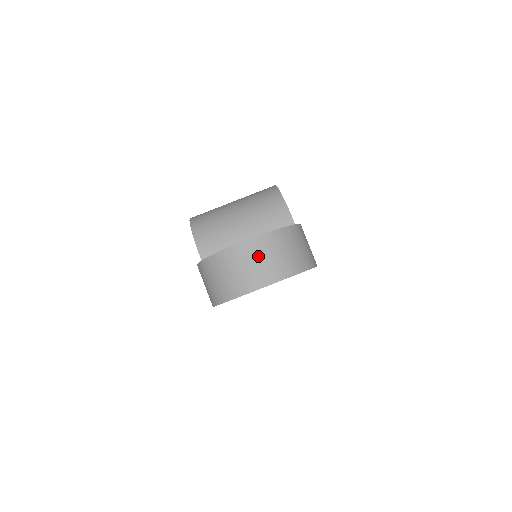
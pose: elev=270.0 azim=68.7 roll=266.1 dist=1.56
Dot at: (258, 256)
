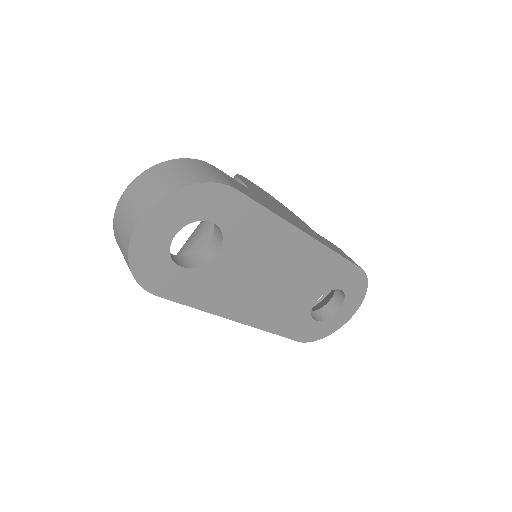
Dot at: (133, 197)
